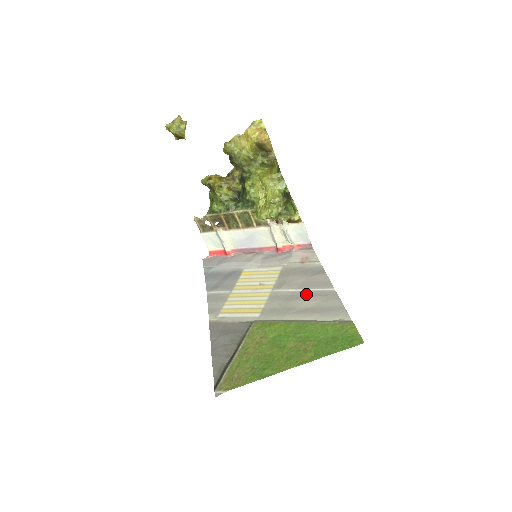
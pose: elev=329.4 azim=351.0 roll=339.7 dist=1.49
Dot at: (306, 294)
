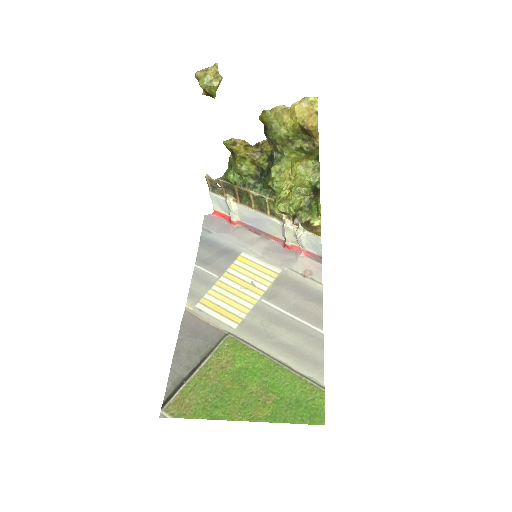
Dot at: (292, 323)
